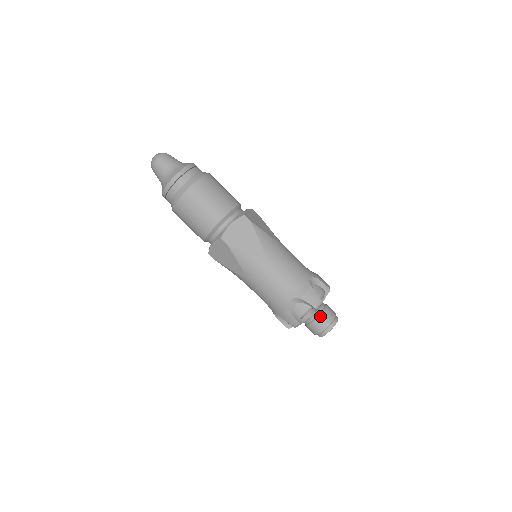
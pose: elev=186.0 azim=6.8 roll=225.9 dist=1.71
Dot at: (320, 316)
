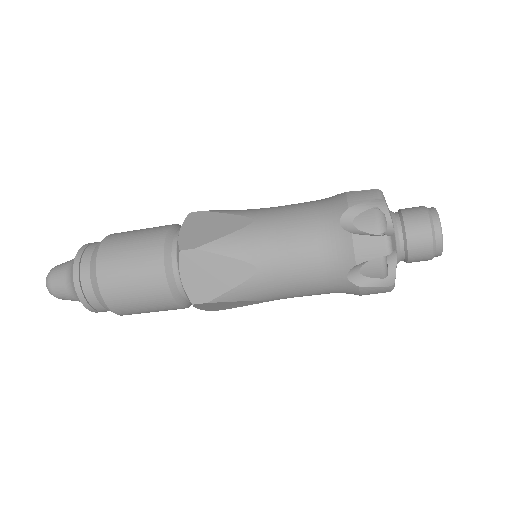
Dot at: (408, 243)
